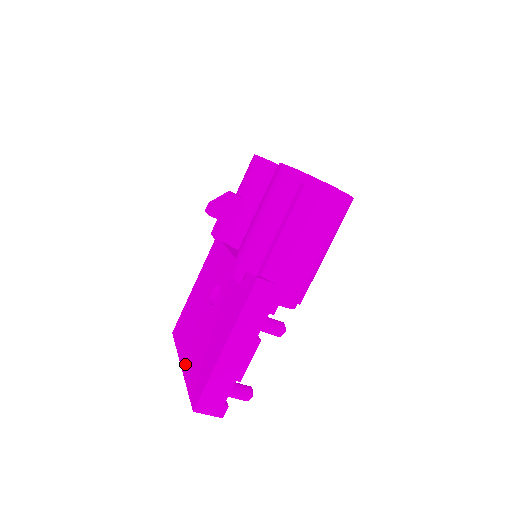
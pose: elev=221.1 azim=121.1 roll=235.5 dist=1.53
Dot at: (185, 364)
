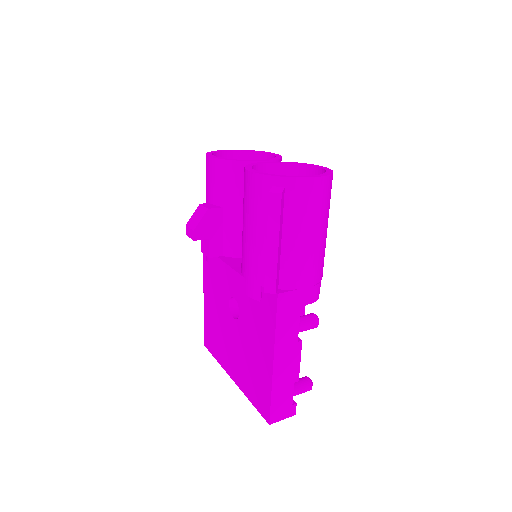
Dot at: (236, 378)
